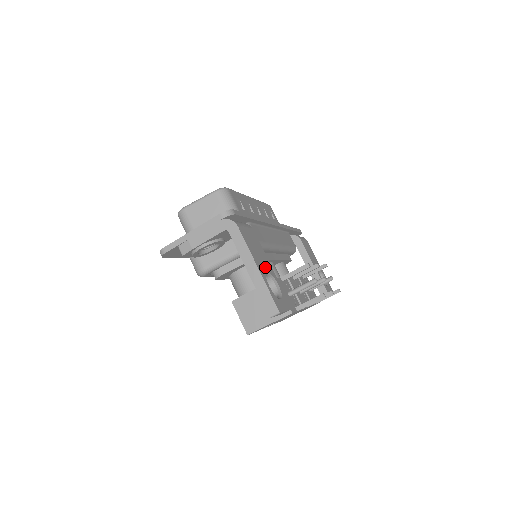
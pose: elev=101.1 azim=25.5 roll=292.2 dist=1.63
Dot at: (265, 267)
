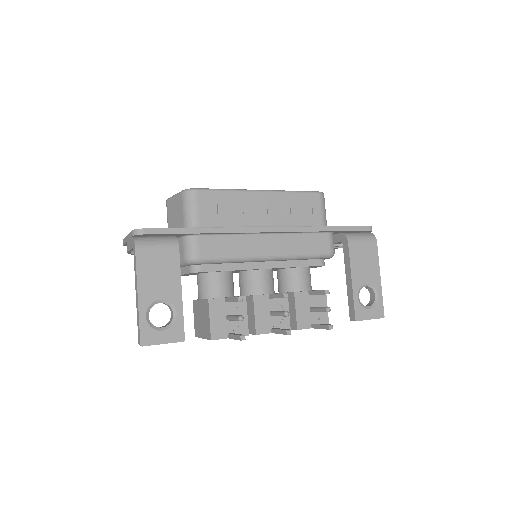
Dot at: (161, 294)
